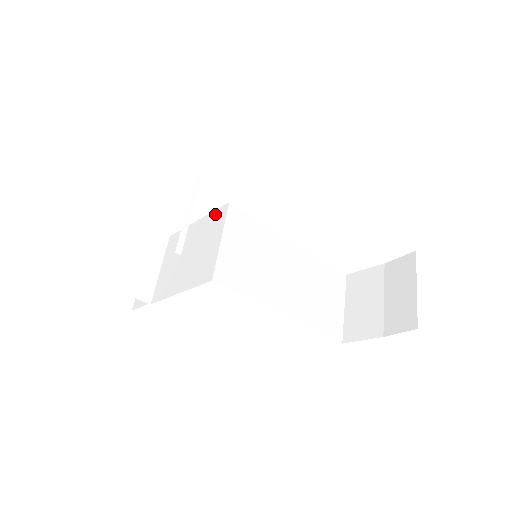
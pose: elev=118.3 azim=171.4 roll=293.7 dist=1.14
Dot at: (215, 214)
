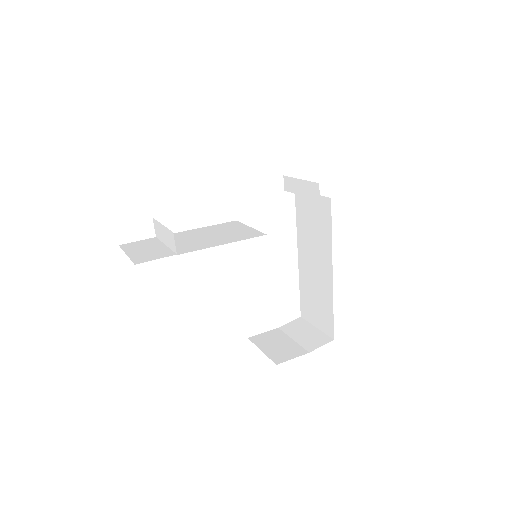
Dot at: (224, 224)
